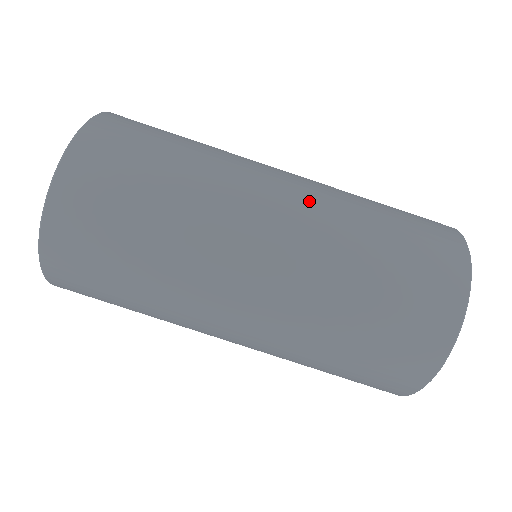
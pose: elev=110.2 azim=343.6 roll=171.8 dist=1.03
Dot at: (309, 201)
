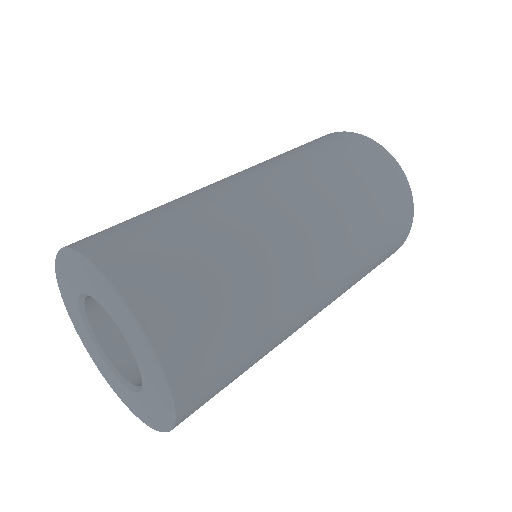
Dot at: (313, 204)
